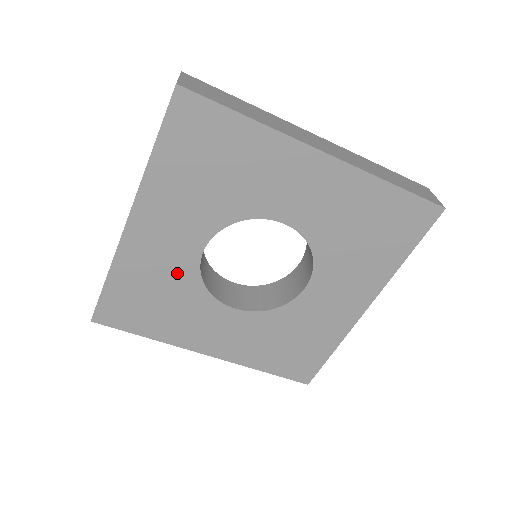
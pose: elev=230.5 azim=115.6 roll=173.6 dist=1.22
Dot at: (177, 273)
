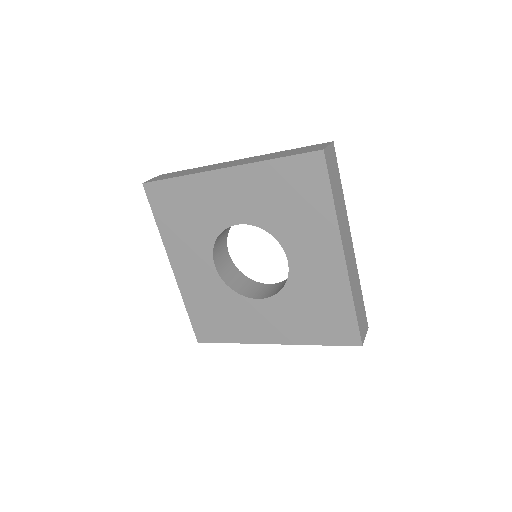
Dot at: (214, 288)
